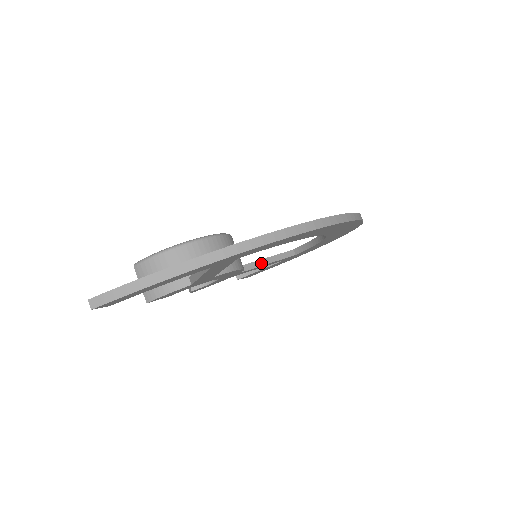
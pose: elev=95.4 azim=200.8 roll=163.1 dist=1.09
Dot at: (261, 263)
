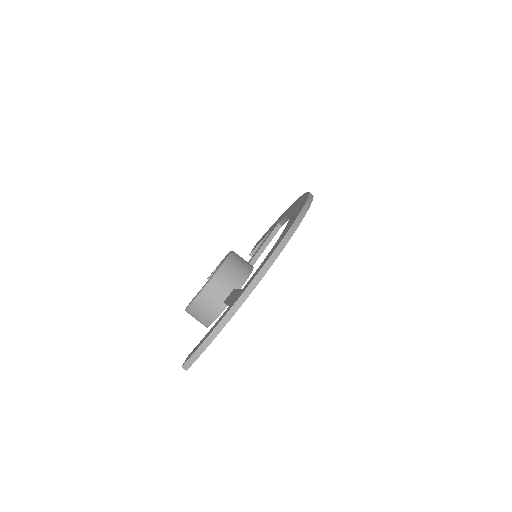
Dot at: (262, 250)
